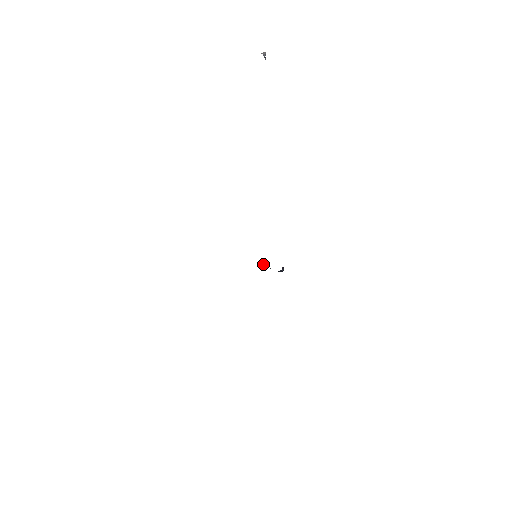
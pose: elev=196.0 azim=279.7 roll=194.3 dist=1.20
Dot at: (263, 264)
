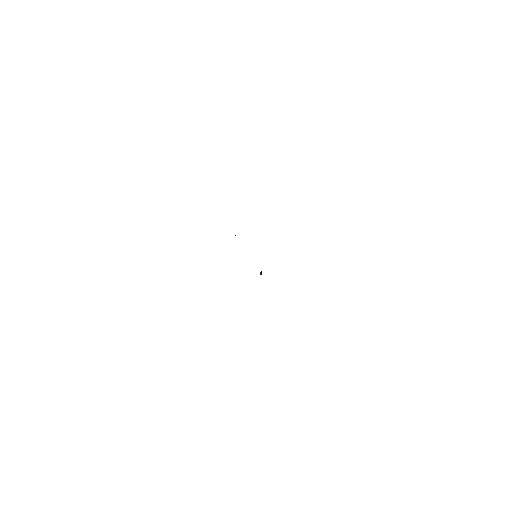
Dot at: occluded
